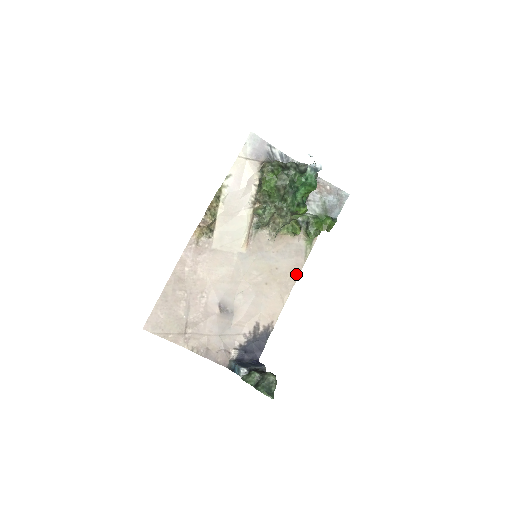
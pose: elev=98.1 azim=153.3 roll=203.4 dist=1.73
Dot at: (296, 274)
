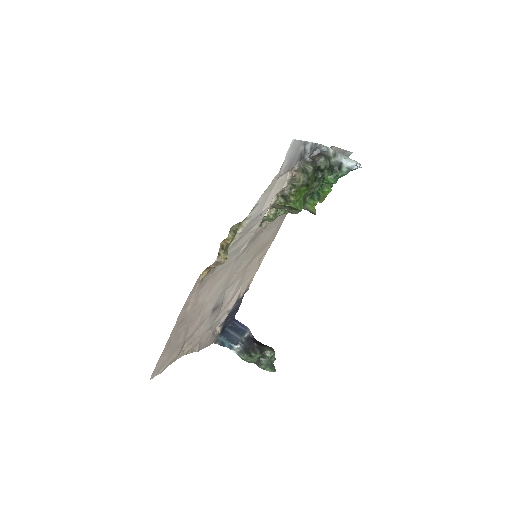
Dot at: (275, 235)
